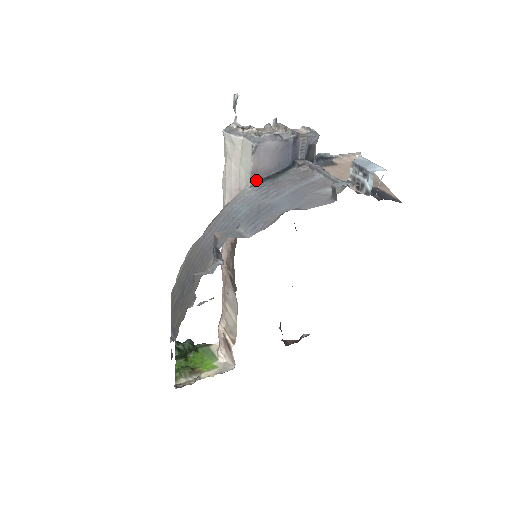
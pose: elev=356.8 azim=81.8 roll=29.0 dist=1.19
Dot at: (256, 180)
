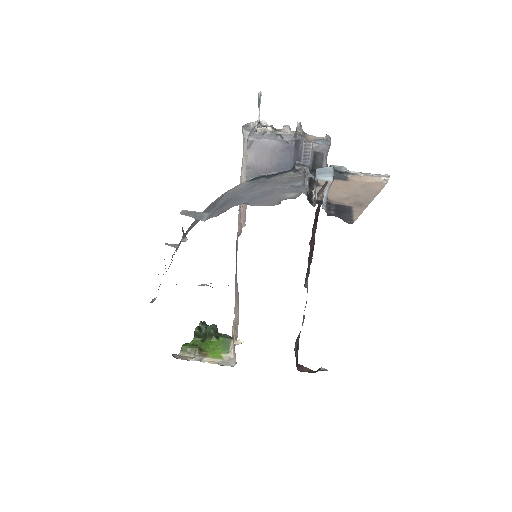
Dot at: (253, 176)
